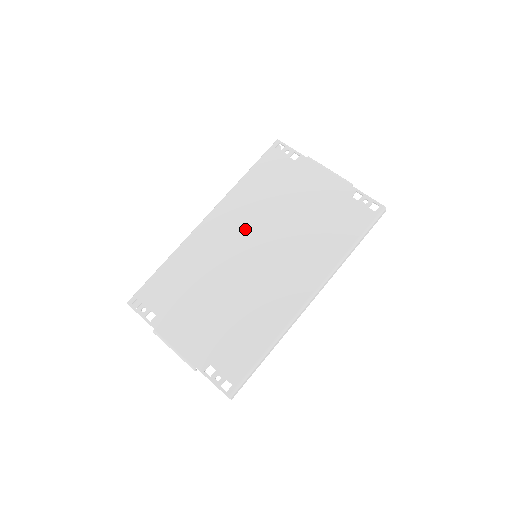
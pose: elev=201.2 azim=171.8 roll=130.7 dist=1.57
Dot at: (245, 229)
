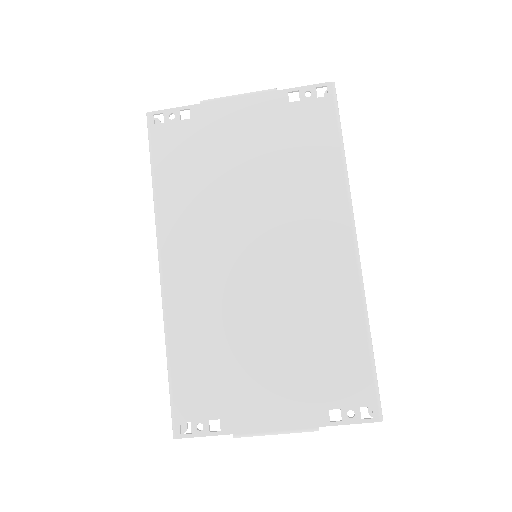
Dot at: (215, 240)
